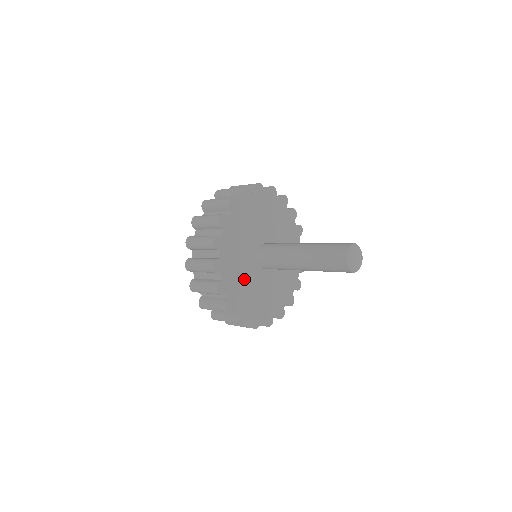
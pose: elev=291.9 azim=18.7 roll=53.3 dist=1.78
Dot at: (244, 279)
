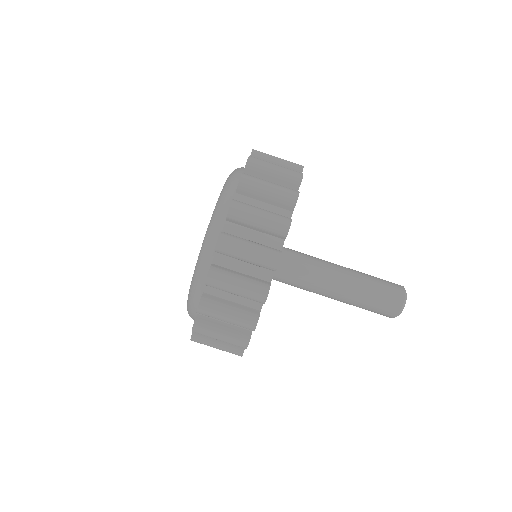
Dot at: occluded
